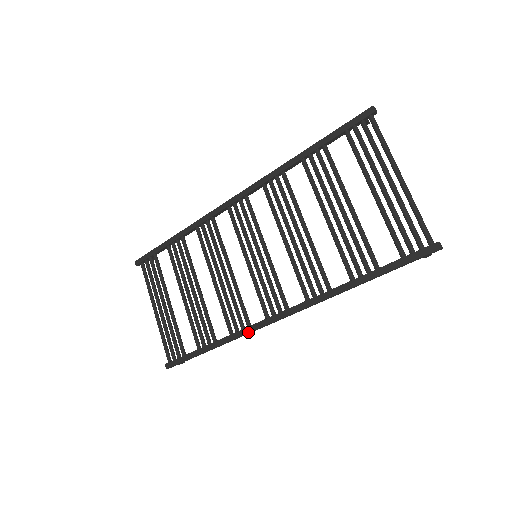
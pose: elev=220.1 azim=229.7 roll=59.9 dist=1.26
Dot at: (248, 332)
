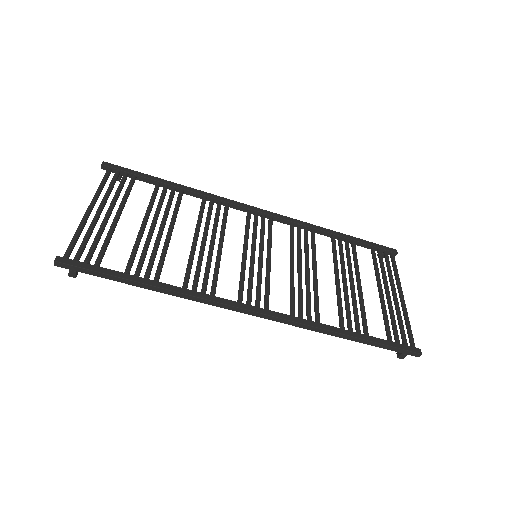
Dot at: (211, 299)
